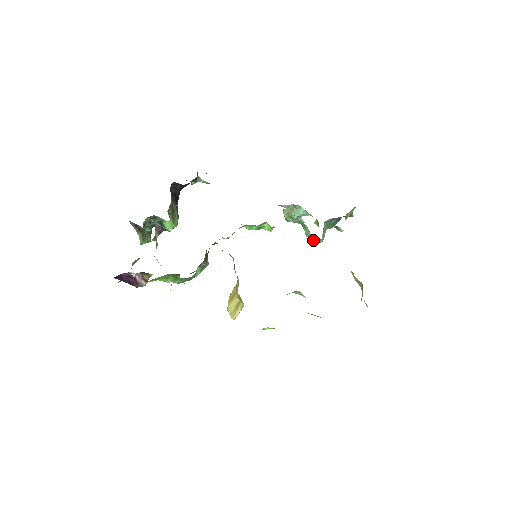
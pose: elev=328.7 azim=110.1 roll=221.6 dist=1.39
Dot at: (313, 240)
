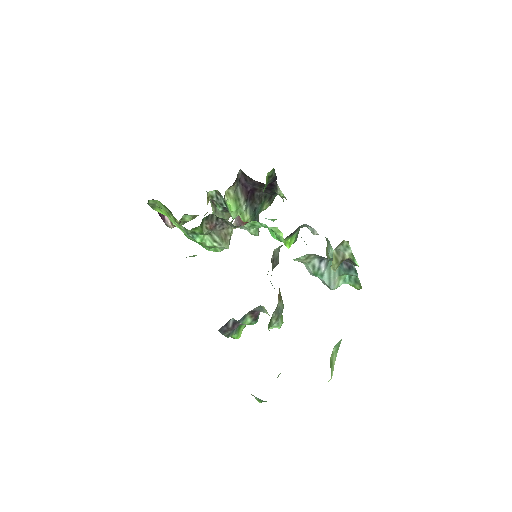
Dot at: occluded
